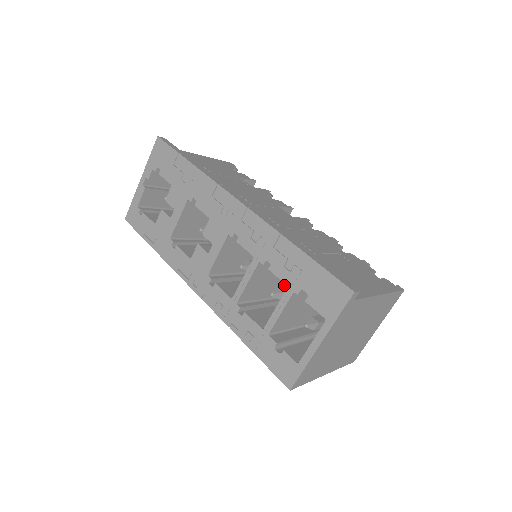
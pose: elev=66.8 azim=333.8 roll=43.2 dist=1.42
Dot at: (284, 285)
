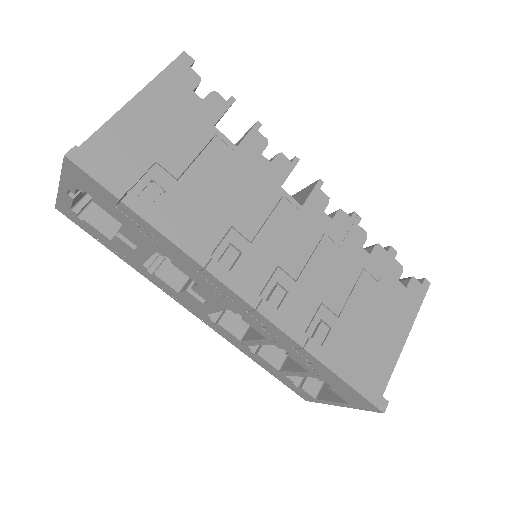
Dot at: occluded
